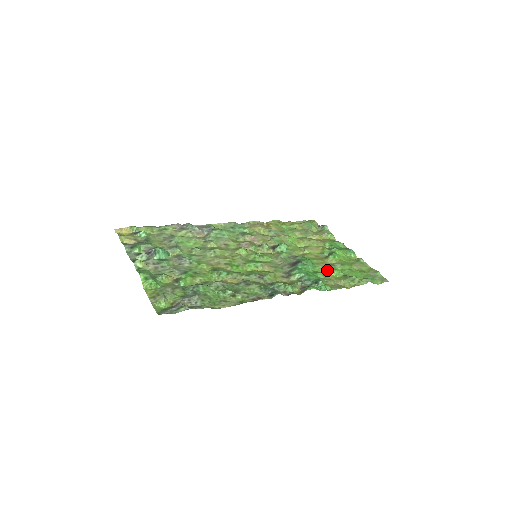
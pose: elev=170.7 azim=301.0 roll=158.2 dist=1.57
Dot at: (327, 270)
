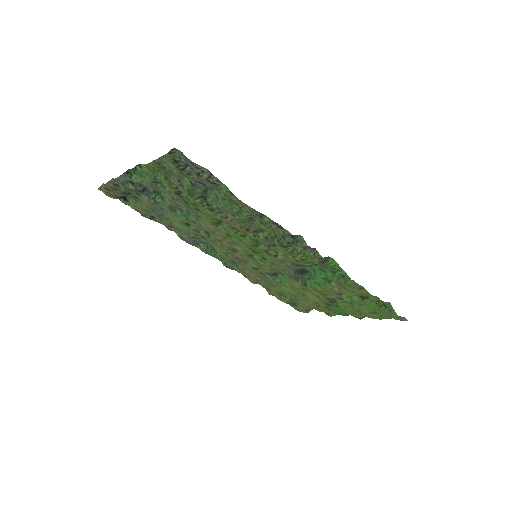
Dot at: (337, 292)
